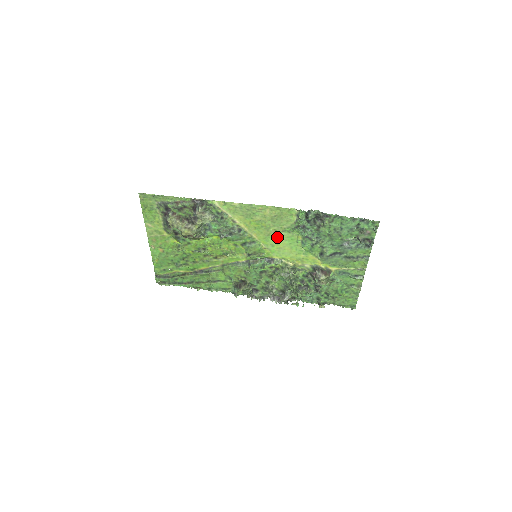
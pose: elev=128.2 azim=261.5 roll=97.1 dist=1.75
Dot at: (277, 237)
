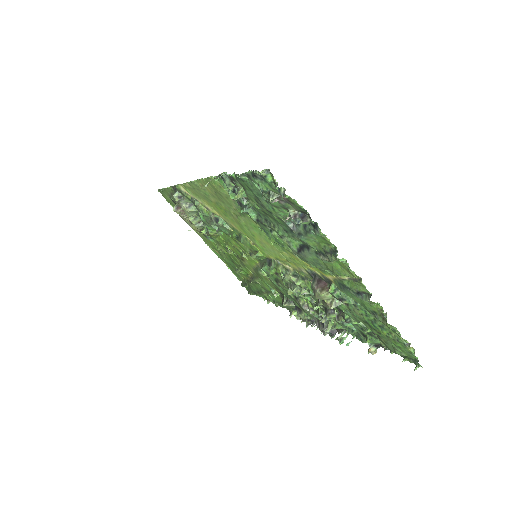
Dot at: (245, 225)
